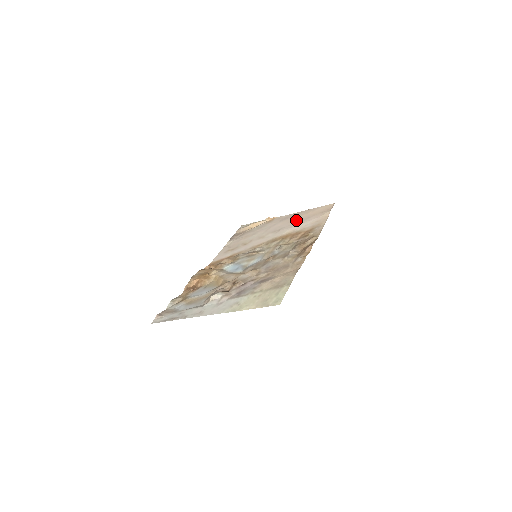
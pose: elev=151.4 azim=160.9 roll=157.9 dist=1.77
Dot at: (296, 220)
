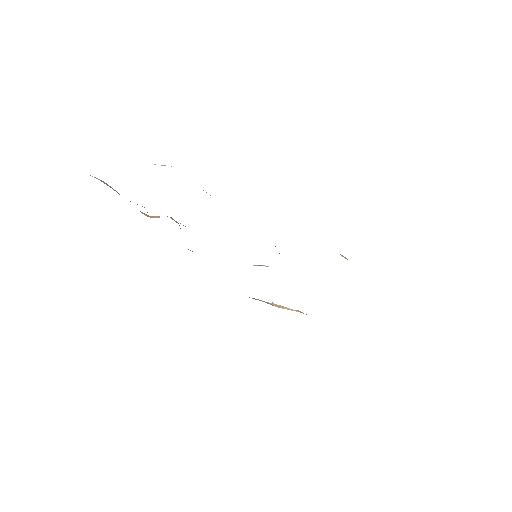
Dot at: occluded
